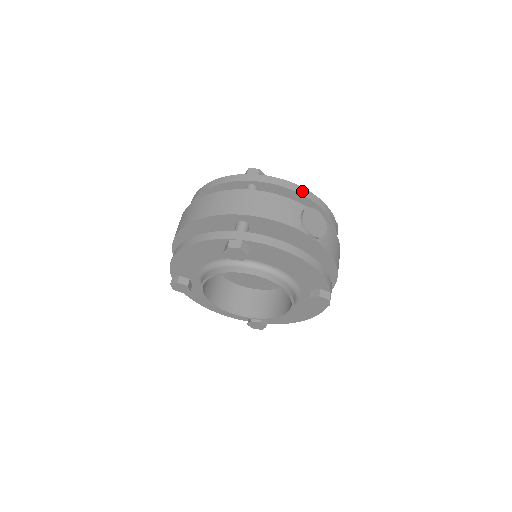
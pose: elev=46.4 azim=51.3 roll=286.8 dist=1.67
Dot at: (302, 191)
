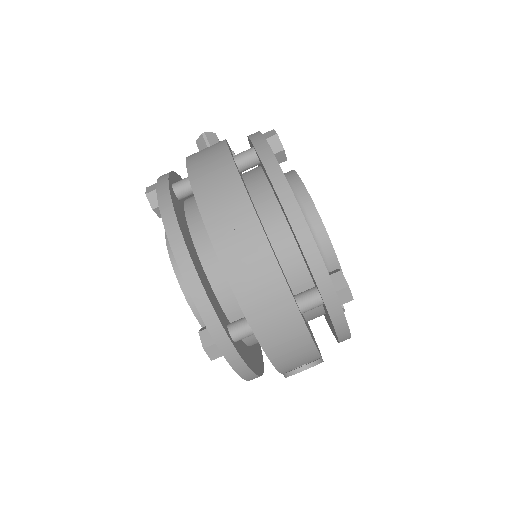
Dot at: (344, 339)
